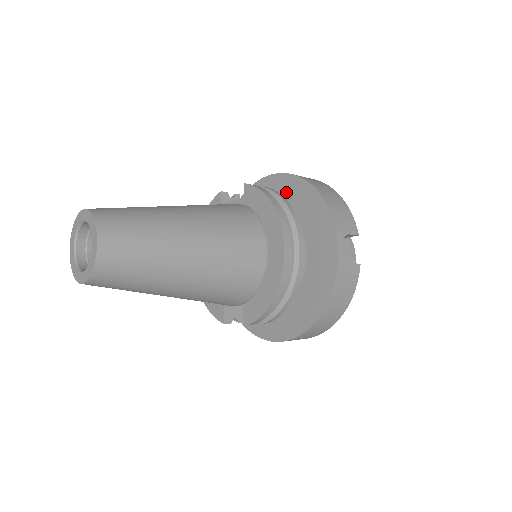
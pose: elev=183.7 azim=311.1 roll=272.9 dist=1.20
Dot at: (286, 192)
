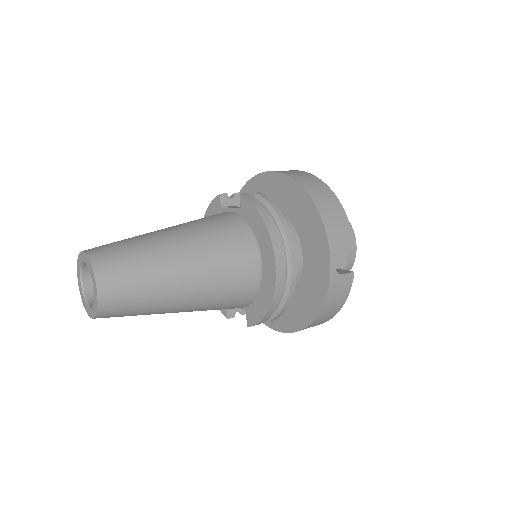
Dot at: (285, 194)
